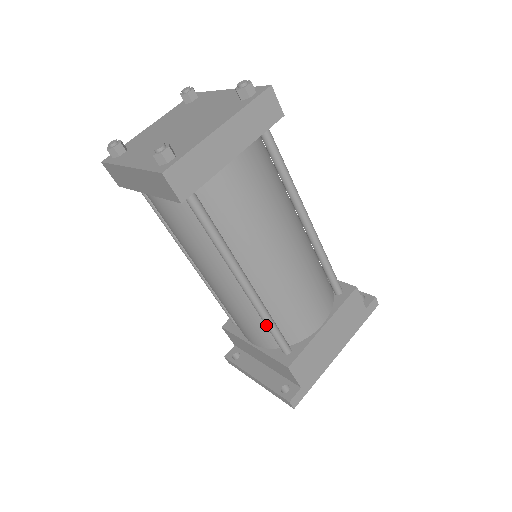
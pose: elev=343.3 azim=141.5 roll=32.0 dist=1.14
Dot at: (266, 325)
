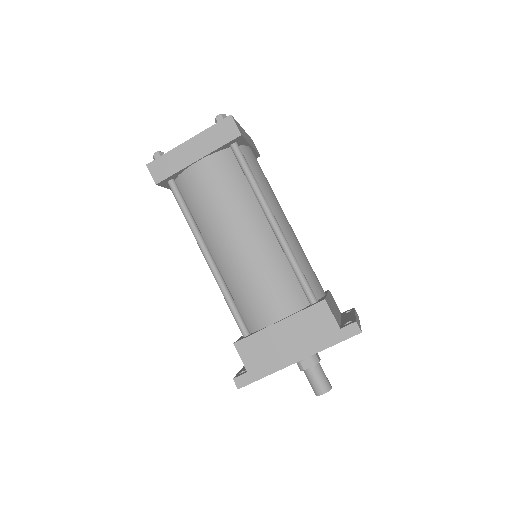
Dot at: (226, 301)
